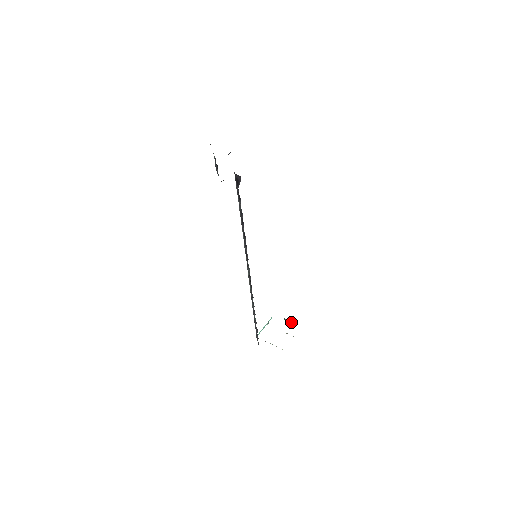
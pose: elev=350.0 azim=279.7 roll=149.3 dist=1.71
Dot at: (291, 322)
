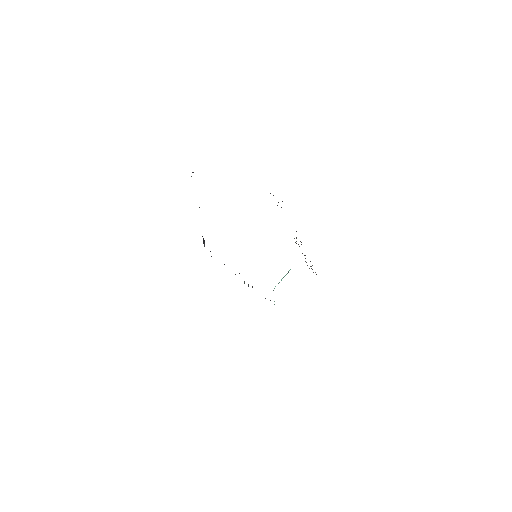
Dot at: occluded
